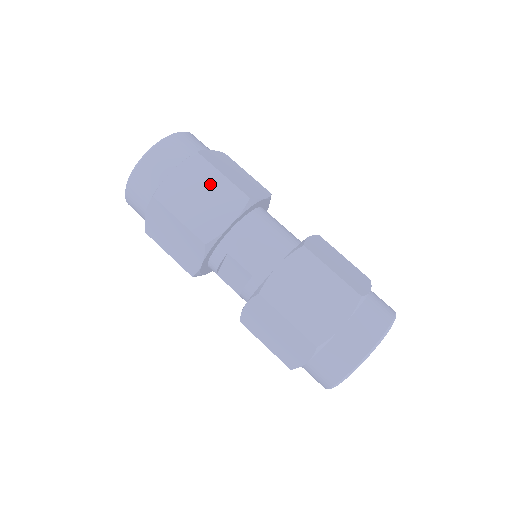
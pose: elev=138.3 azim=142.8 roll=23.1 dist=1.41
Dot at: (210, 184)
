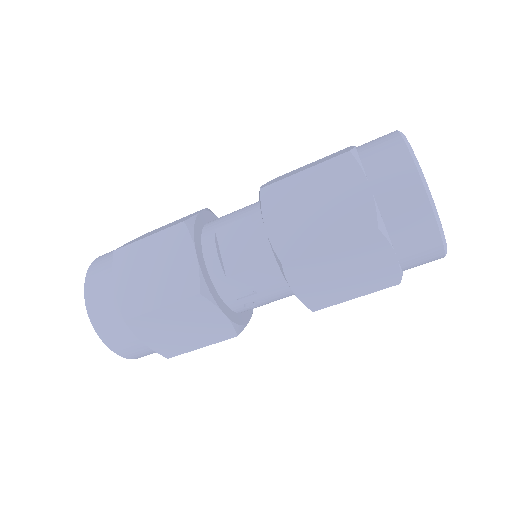
Dot at: occluded
